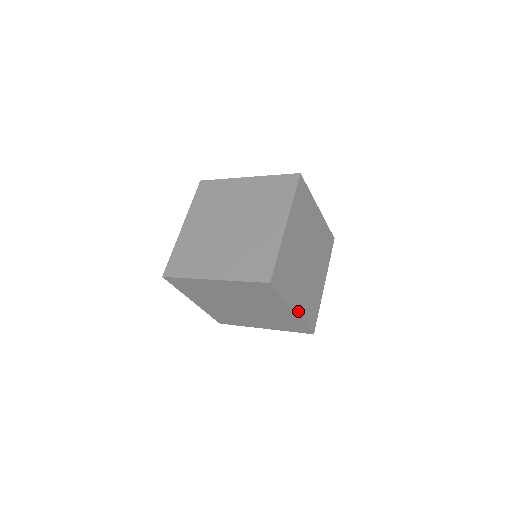
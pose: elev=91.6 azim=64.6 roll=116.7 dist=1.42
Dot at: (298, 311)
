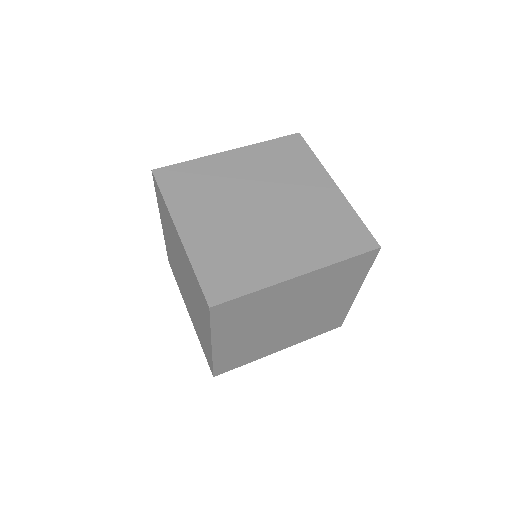
Dot at: (341, 197)
